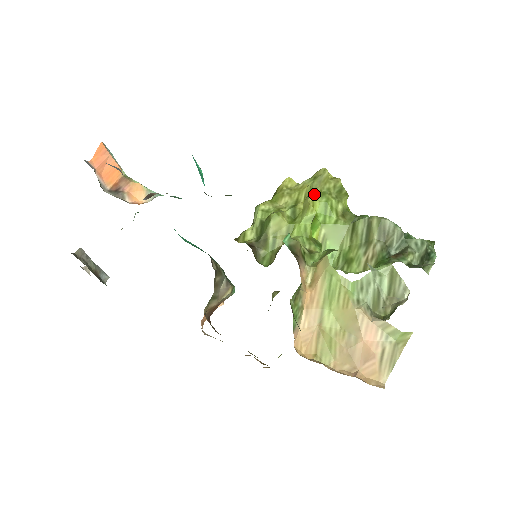
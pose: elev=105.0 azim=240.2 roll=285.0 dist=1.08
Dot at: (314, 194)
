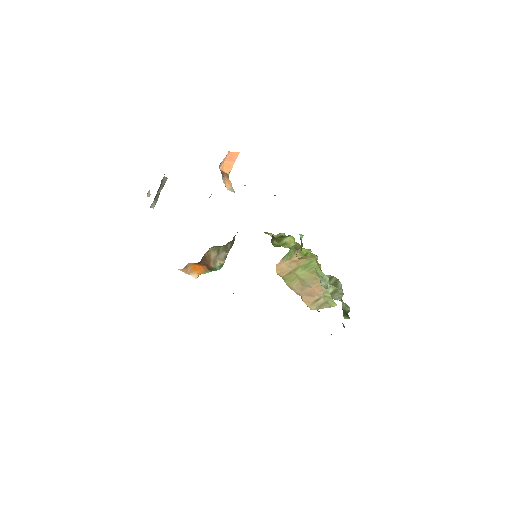
Dot at: (309, 255)
